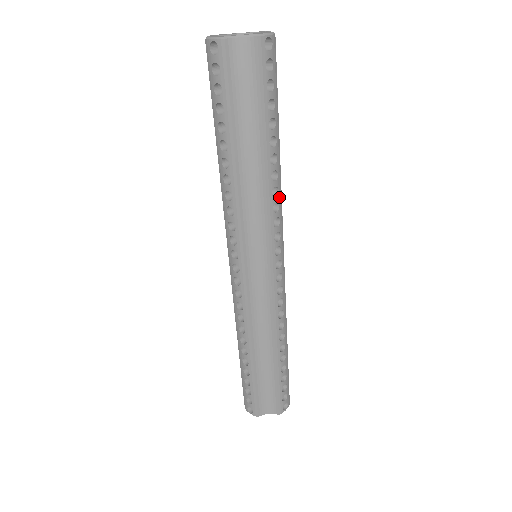
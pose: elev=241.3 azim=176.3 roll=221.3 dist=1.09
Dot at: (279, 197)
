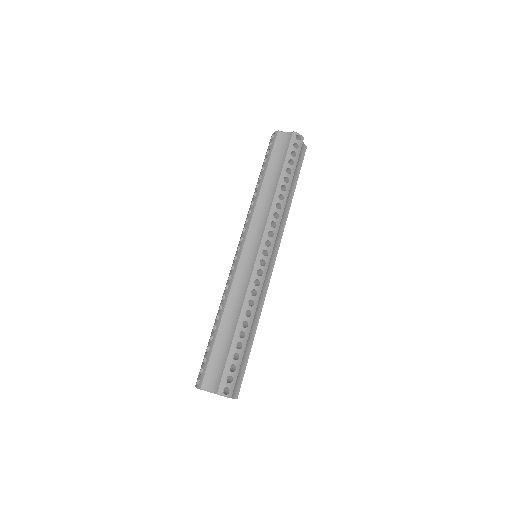
Dot at: (280, 212)
